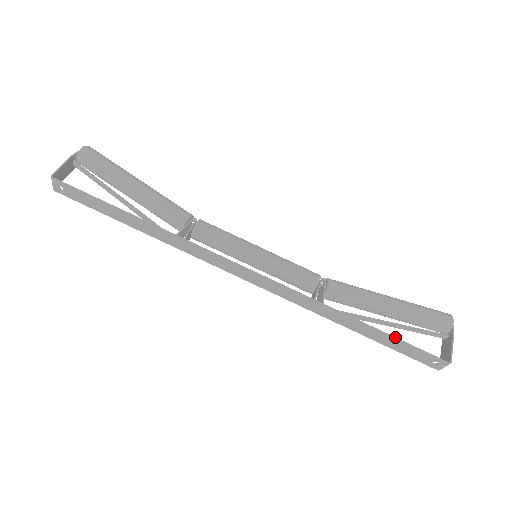
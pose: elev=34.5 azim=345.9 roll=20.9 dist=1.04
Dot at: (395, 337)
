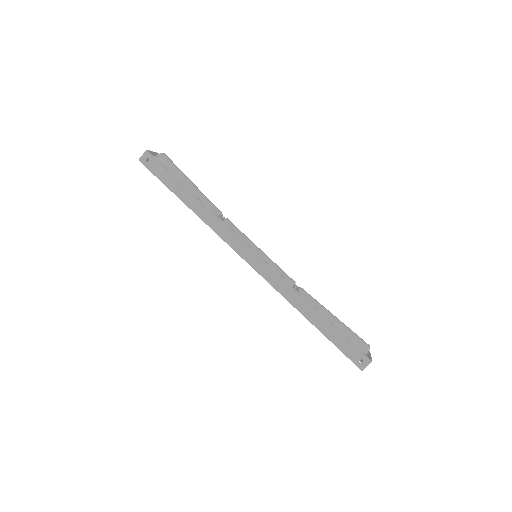
Dot at: occluded
